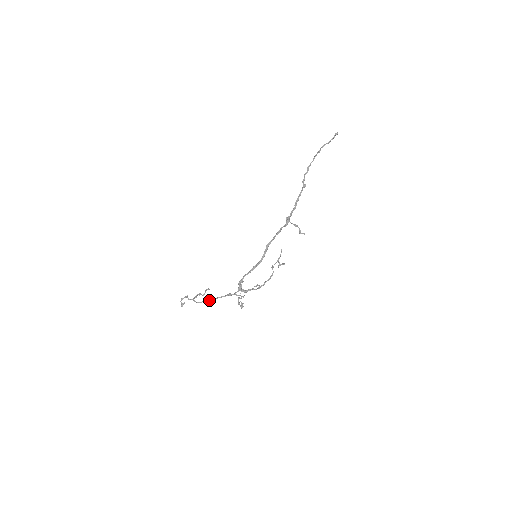
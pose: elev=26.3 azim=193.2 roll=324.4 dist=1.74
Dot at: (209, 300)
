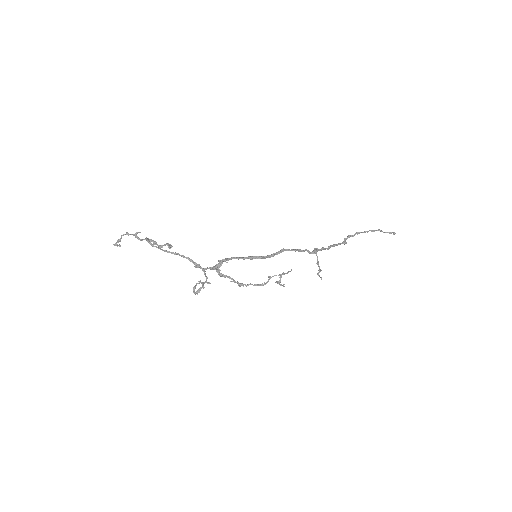
Dot at: (168, 251)
